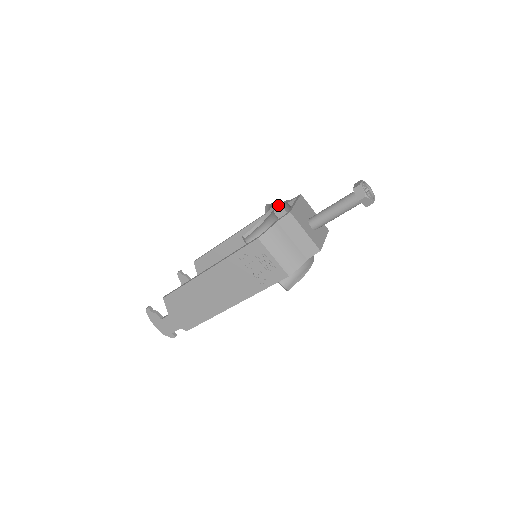
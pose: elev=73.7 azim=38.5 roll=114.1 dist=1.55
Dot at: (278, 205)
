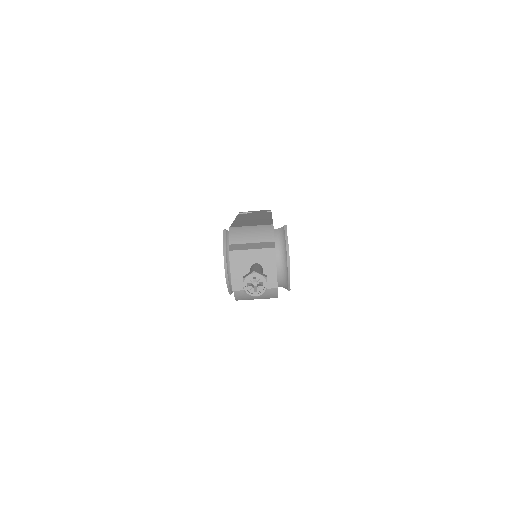
Dot at: occluded
